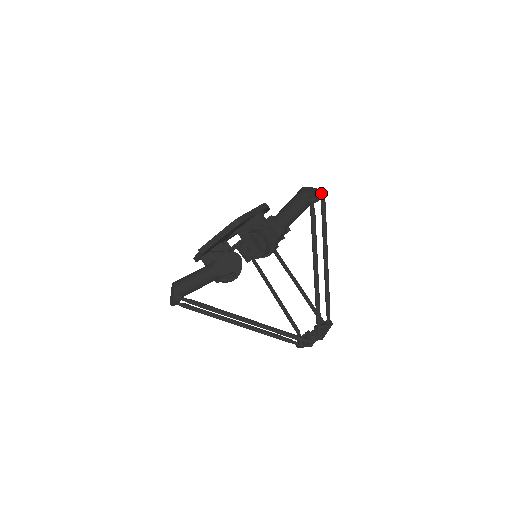
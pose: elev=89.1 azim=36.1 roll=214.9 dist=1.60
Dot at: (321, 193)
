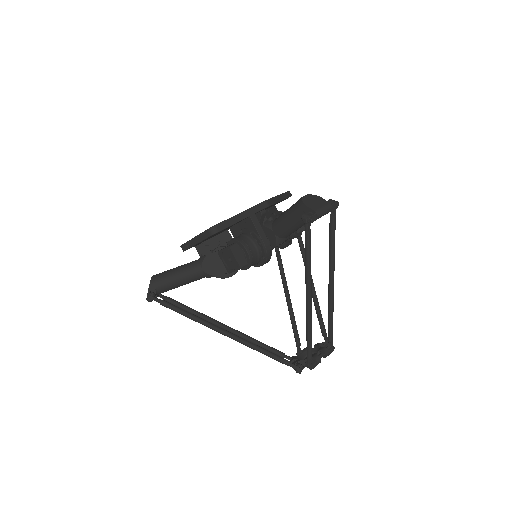
Dot at: (325, 208)
